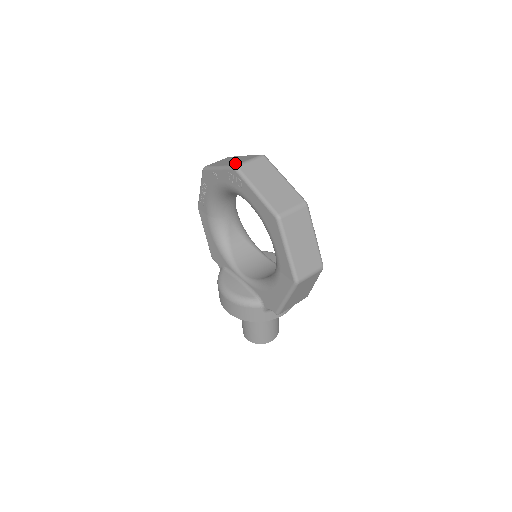
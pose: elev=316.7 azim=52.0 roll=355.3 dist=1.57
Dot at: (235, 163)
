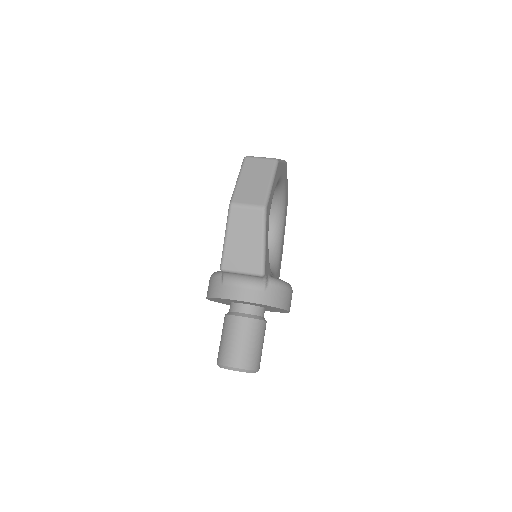
Dot at: occluded
